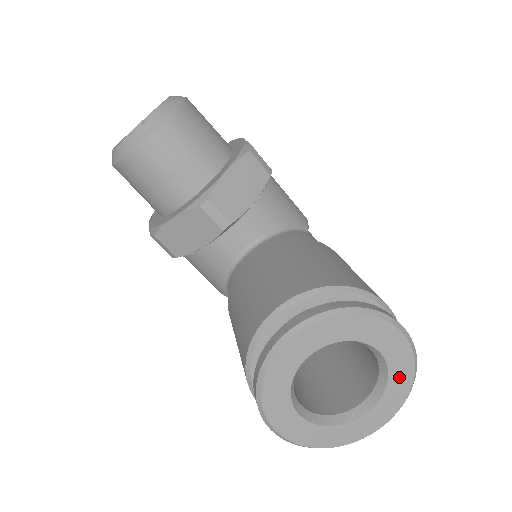
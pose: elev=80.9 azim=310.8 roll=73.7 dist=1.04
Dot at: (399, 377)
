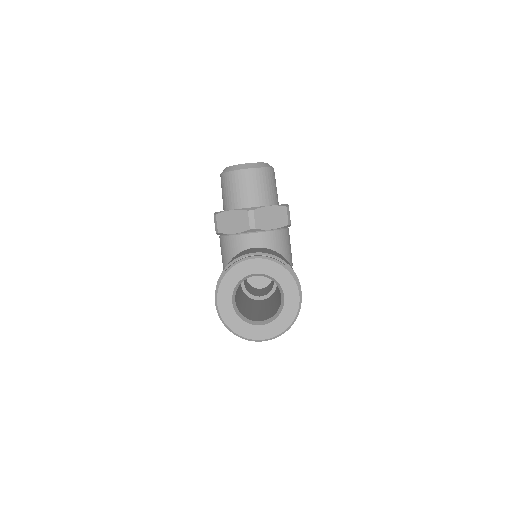
Dot at: (286, 317)
